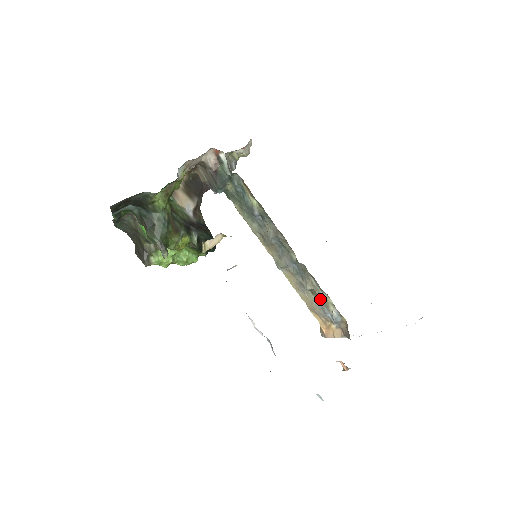
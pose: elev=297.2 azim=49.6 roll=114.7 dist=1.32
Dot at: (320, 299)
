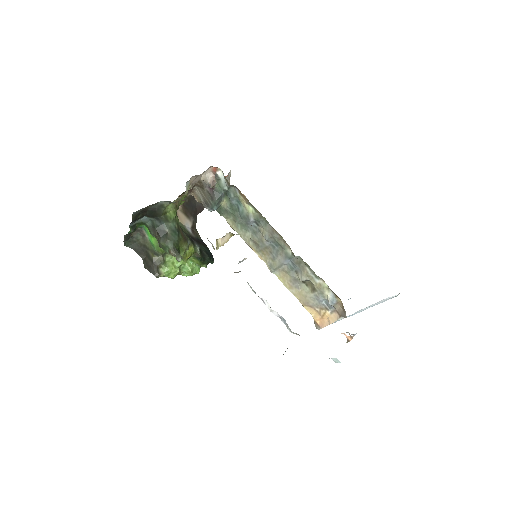
Dot at: (315, 288)
